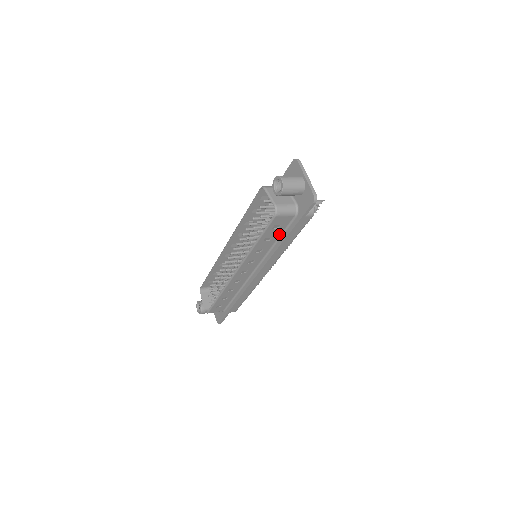
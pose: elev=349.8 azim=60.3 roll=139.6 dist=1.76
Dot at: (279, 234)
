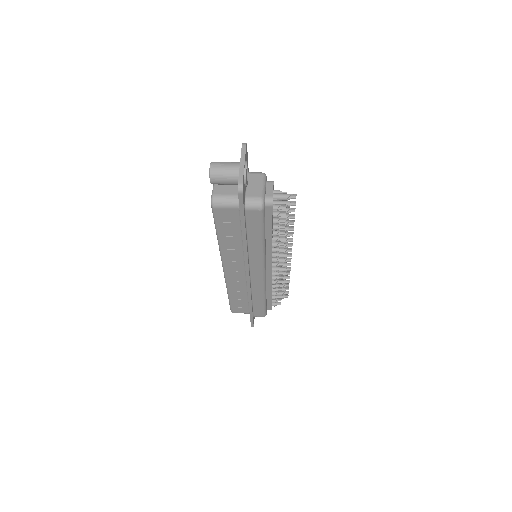
Dot at: (239, 230)
